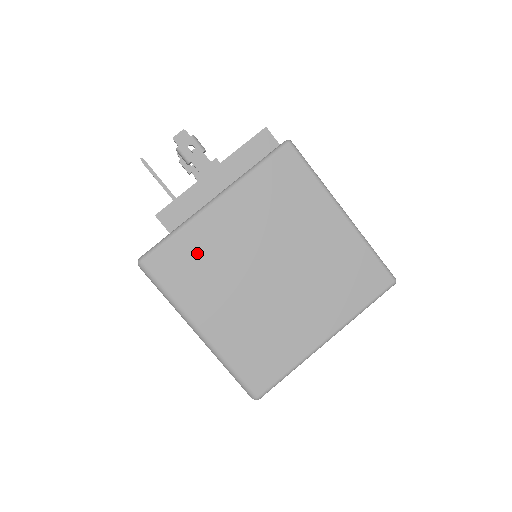
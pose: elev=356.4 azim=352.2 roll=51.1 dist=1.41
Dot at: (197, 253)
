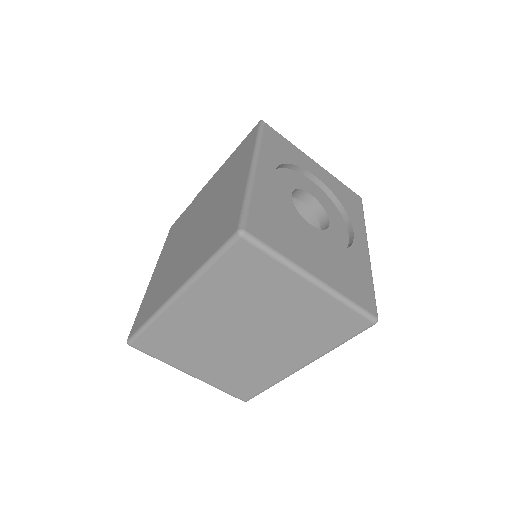
Dot at: (185, 218)
